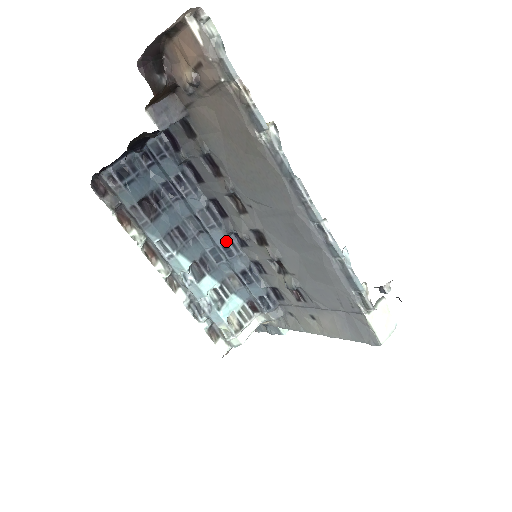
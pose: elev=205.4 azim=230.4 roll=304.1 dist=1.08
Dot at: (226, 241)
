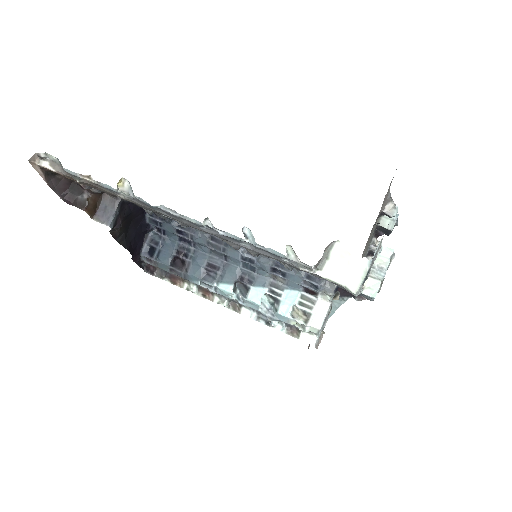
Dot at: (240, 254)
